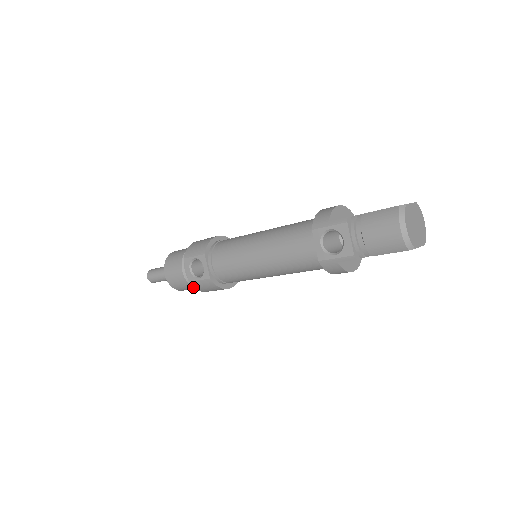
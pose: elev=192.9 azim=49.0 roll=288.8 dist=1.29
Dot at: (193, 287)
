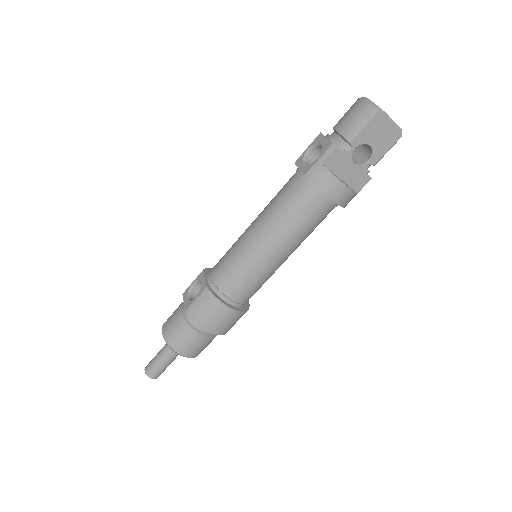
Dot at: (190, 318)
